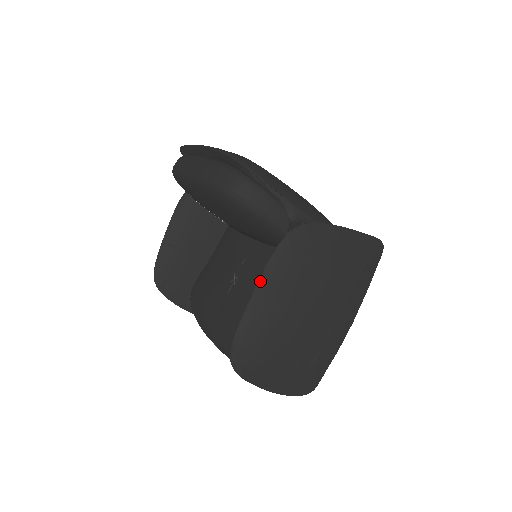
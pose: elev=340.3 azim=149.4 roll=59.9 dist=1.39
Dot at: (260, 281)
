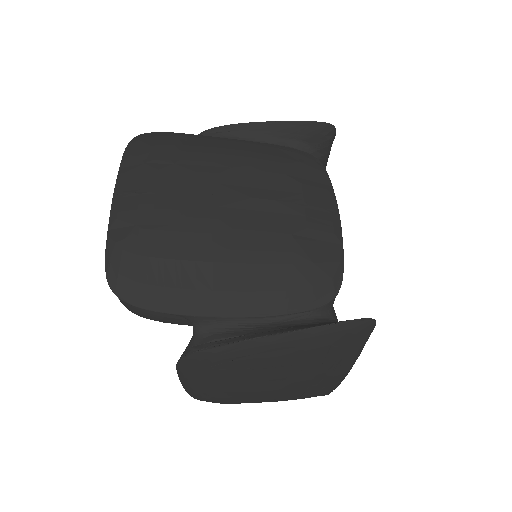
Dot at: (180, 379)
